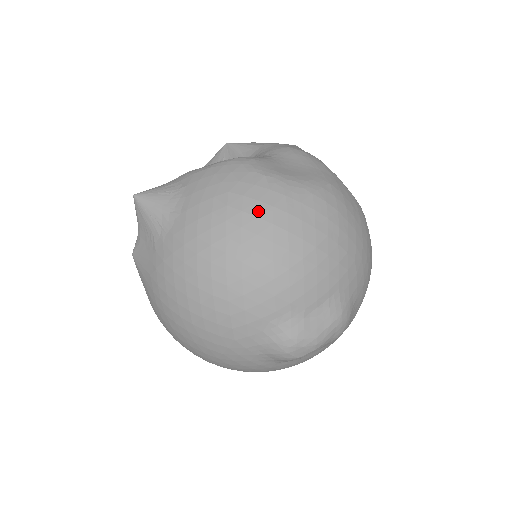
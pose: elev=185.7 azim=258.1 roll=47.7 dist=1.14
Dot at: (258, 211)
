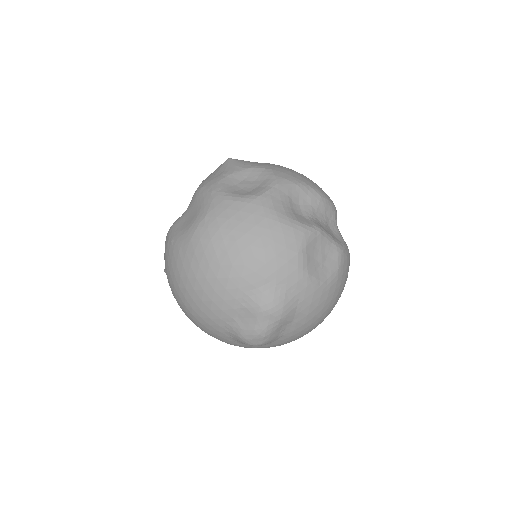
Dot at: (173, 271)
